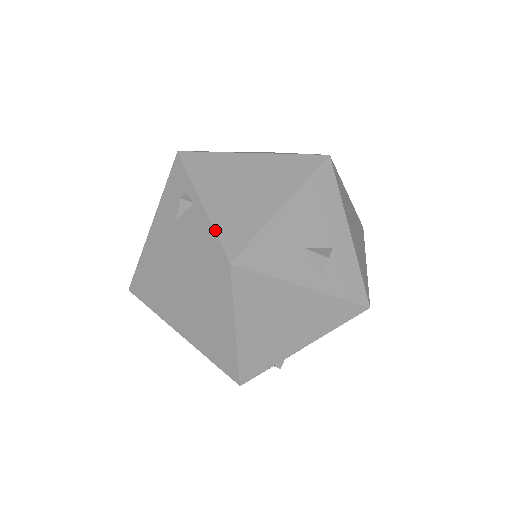
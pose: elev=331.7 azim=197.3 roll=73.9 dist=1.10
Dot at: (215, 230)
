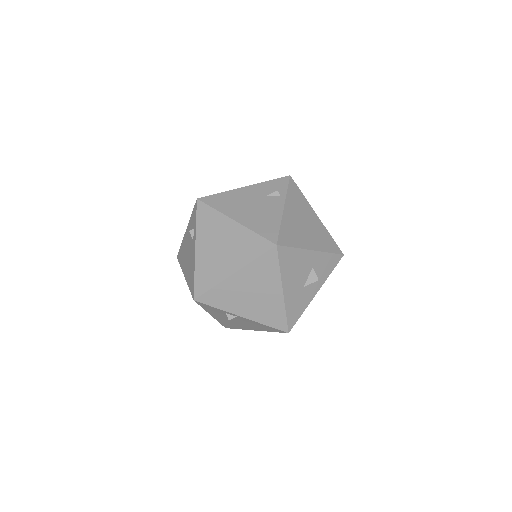
Dot at: (265, 325)
